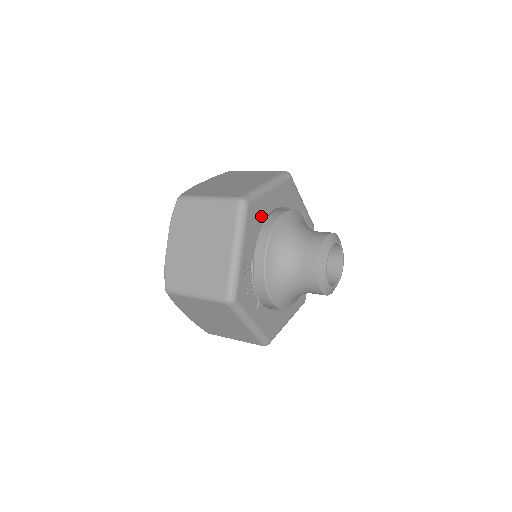
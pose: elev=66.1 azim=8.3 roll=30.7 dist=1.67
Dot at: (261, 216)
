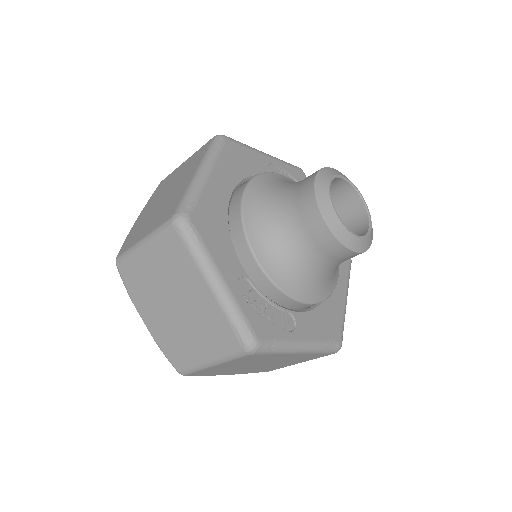
Dot at: (218, 216)
